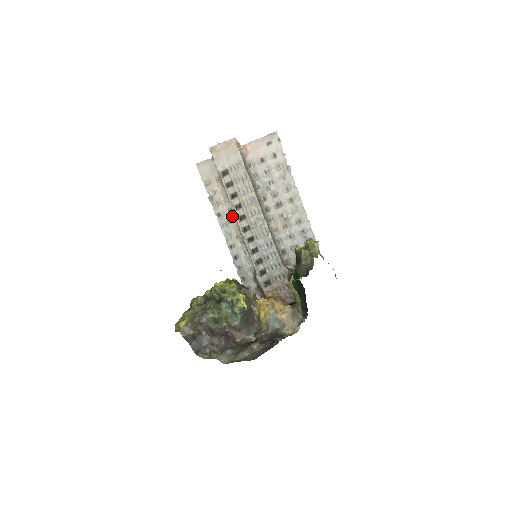
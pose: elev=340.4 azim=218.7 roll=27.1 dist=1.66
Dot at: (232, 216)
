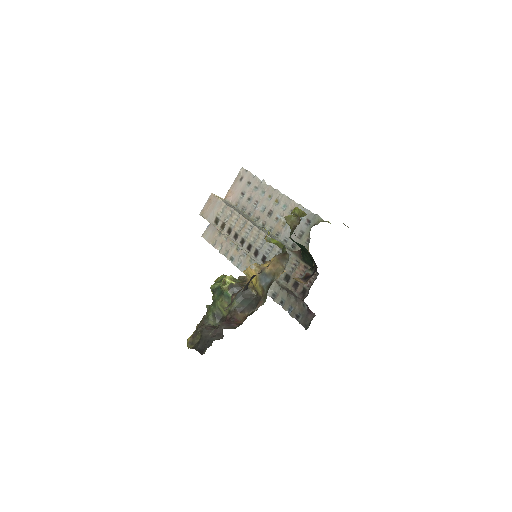
Dot at: (241, 251)
